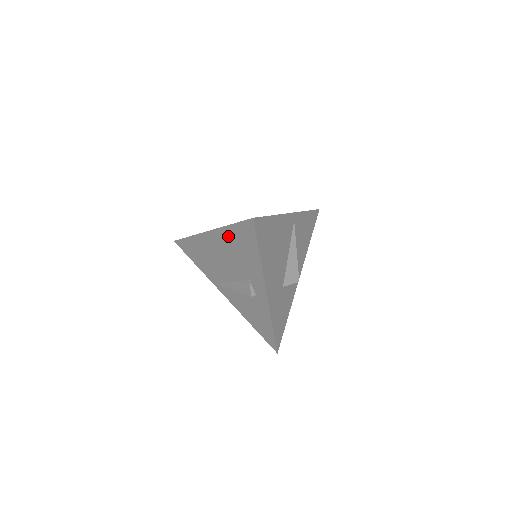
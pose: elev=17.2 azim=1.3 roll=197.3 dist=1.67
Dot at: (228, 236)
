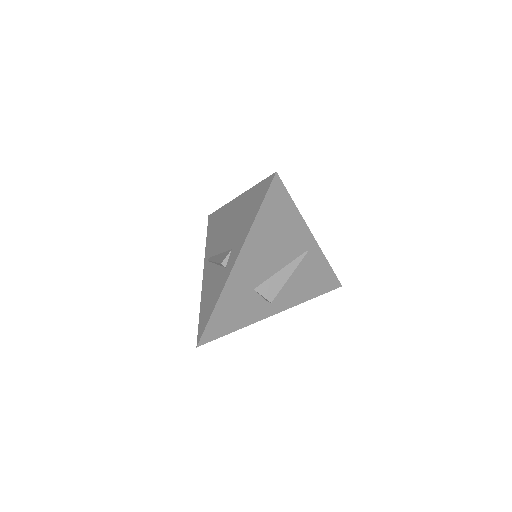
Dot at: (247, 198)
